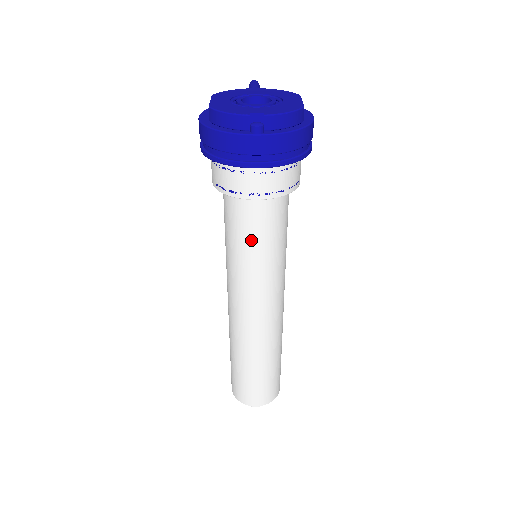
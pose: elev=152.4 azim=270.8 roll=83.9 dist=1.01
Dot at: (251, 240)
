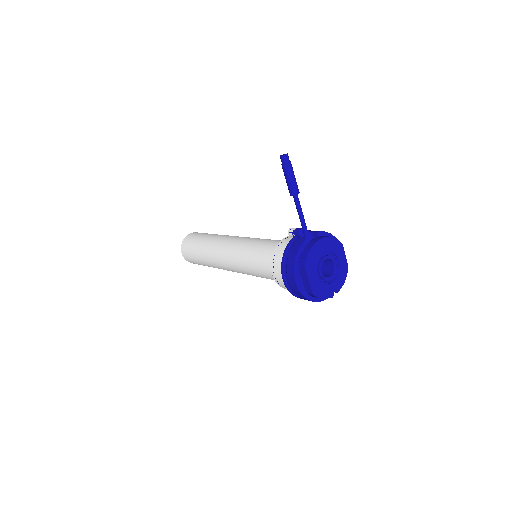
Dot at: occluded
